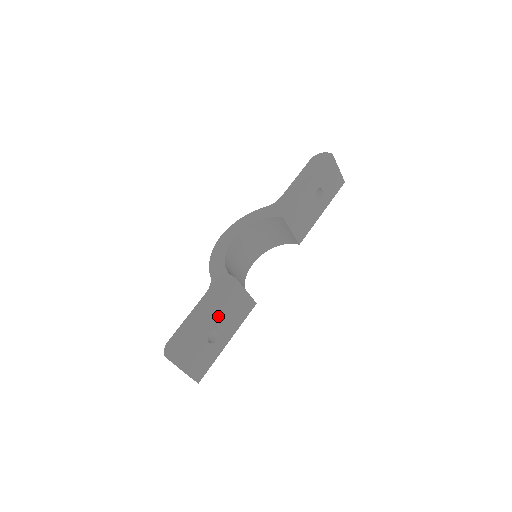
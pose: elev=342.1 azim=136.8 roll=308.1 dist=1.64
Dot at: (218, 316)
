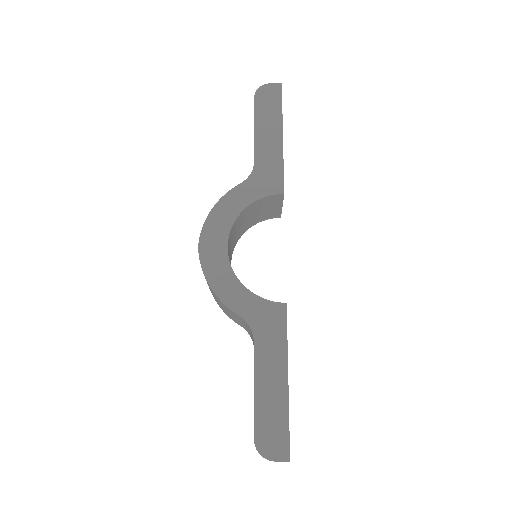
Dot at: occluded
